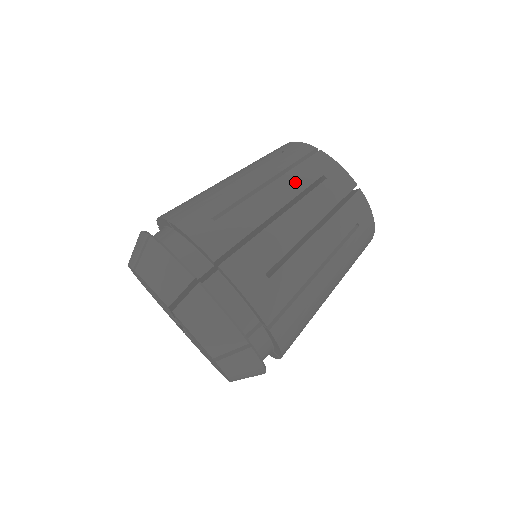
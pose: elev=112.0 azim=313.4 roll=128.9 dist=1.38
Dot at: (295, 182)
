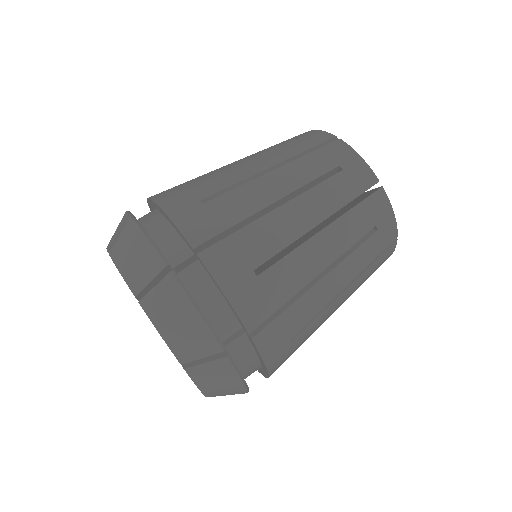
Dot at: (349, 232)
